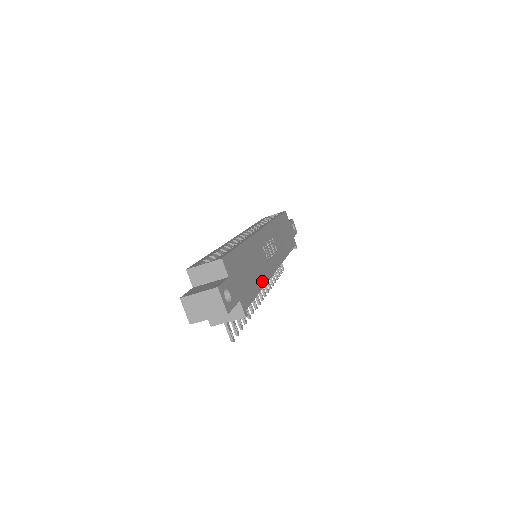
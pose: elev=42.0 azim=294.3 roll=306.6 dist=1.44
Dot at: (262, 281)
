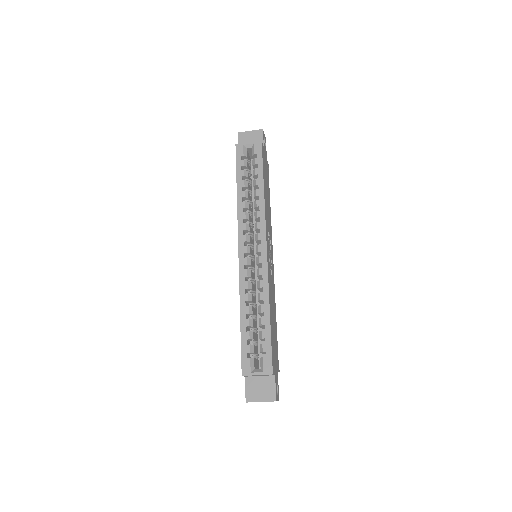
Dot at: (275, 308)
